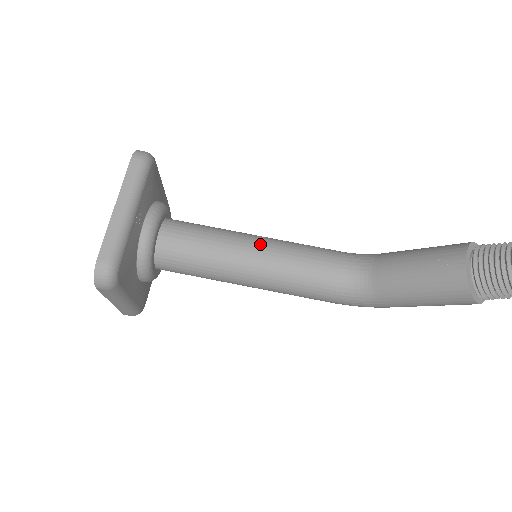
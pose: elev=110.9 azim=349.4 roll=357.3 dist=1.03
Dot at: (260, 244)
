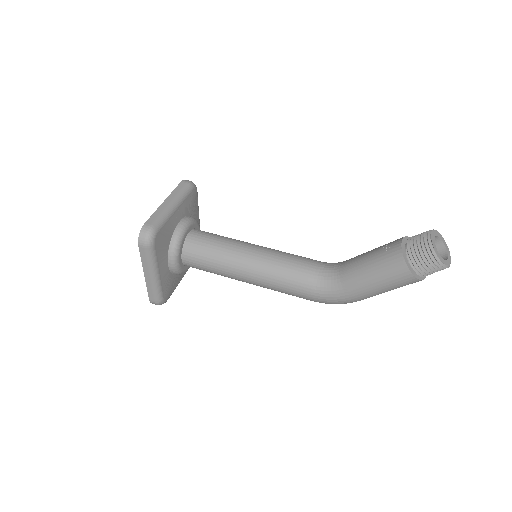
Dot at: (260, 247)
